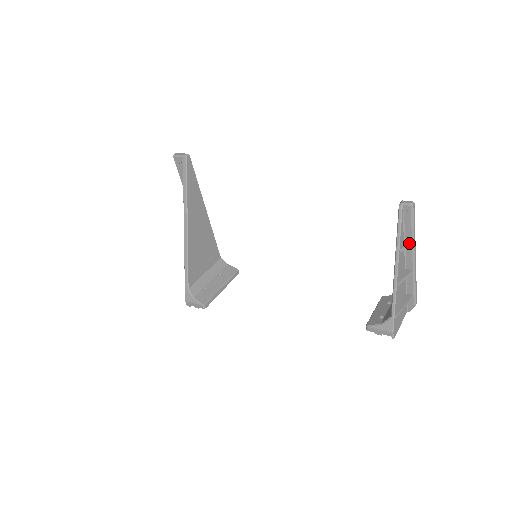
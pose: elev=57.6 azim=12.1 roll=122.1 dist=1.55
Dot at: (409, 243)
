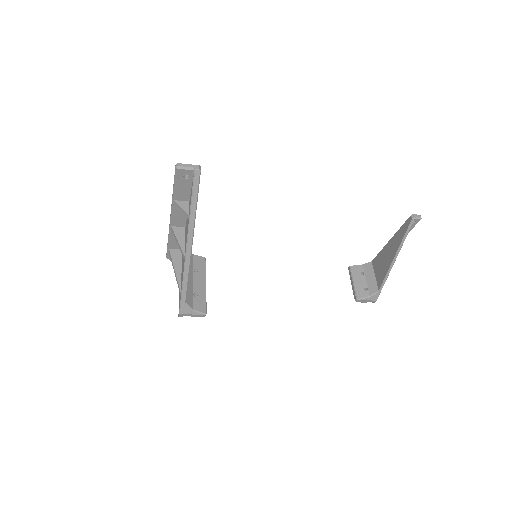
Dot at: occluded
